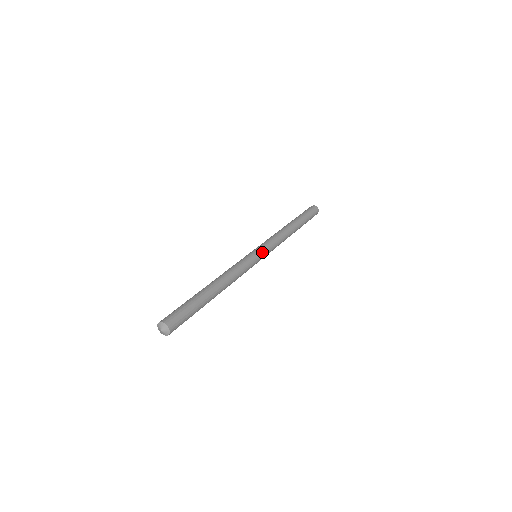
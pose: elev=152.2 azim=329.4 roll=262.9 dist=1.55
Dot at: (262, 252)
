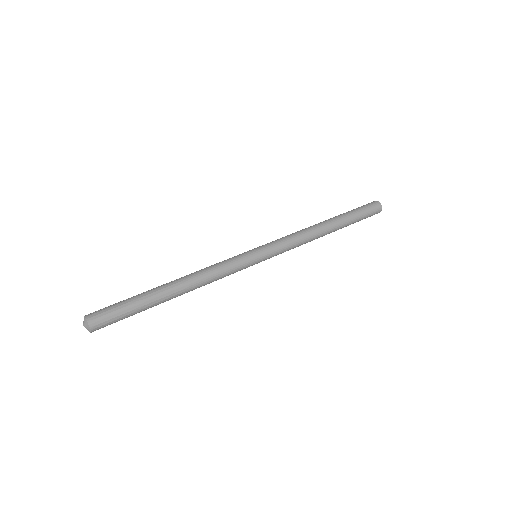
Dot at: (260, 248)
